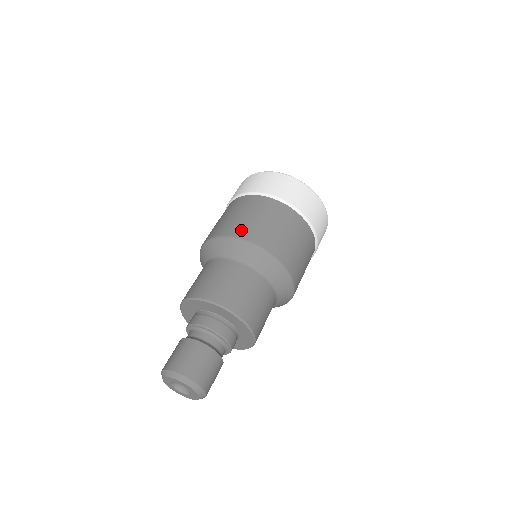
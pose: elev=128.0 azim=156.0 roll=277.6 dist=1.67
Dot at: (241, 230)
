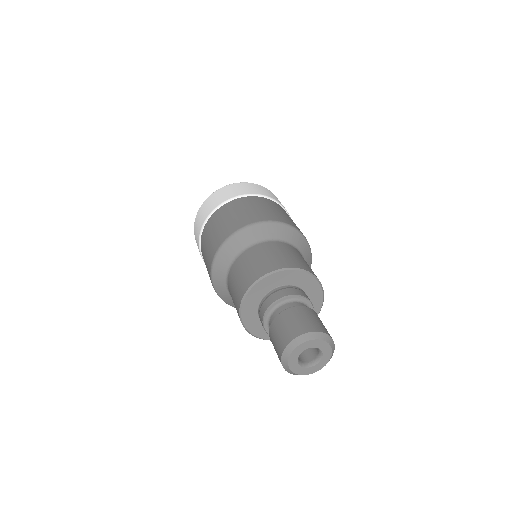
Dot at: (212, 252)
